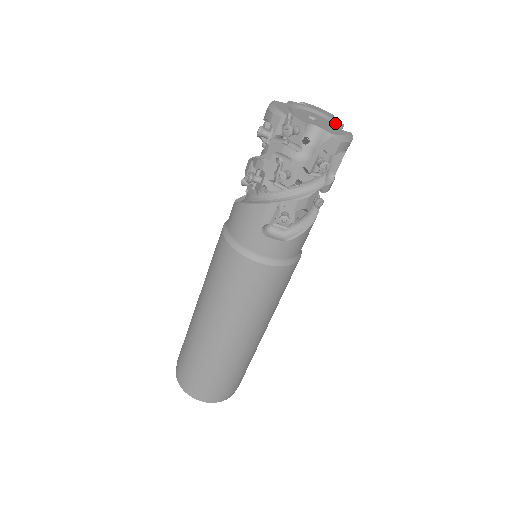
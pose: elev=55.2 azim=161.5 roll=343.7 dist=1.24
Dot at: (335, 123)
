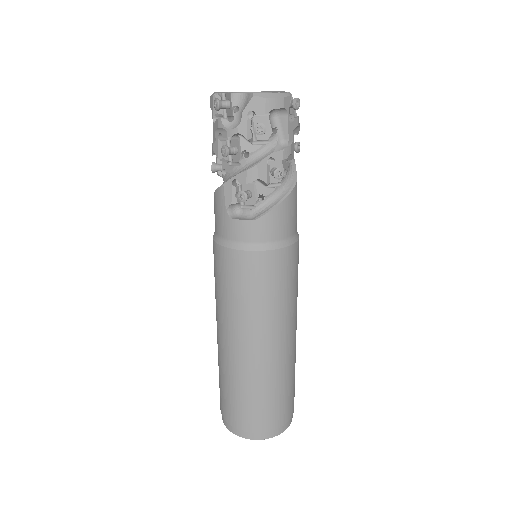
Dot at: occluded
